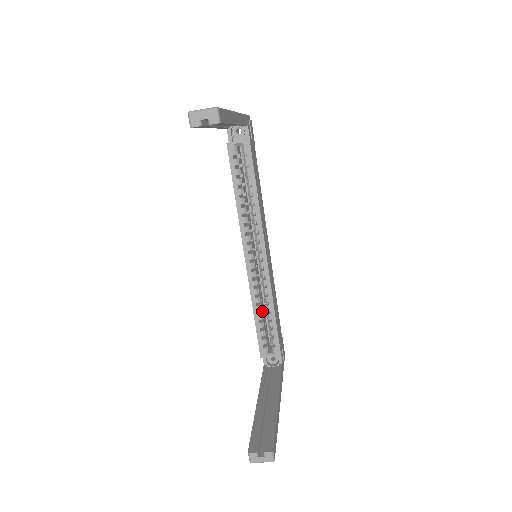
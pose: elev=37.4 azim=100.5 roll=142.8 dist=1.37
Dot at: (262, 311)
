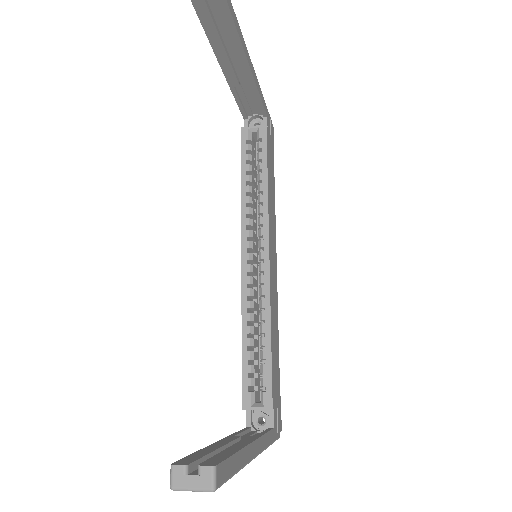
Dot at: occluded
